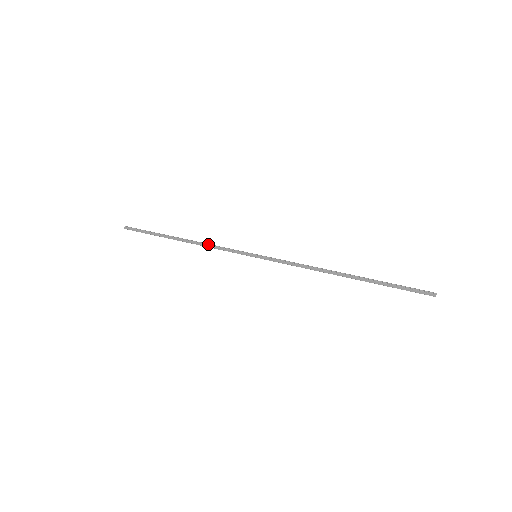
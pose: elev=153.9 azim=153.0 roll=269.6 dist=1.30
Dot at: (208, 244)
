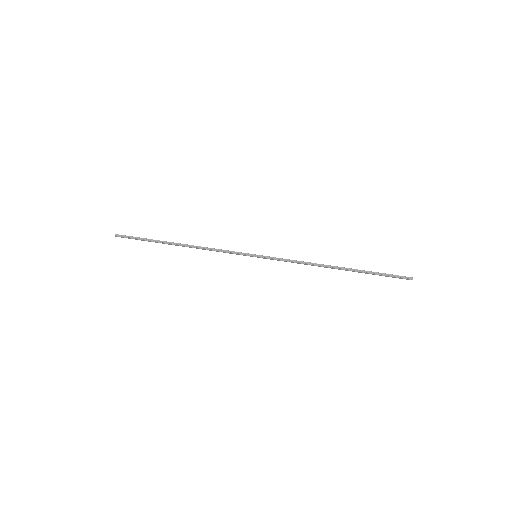
Dot at: (207, 248)
